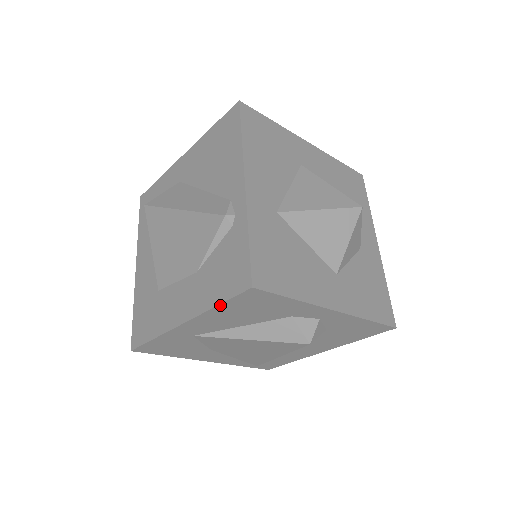
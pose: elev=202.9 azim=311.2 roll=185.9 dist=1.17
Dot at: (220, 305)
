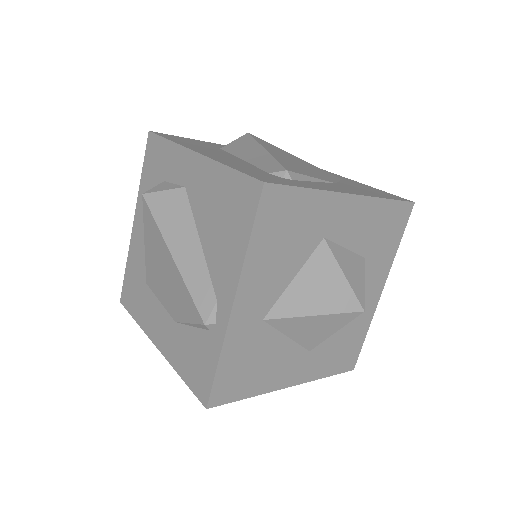
Dot at: (184, 379)
